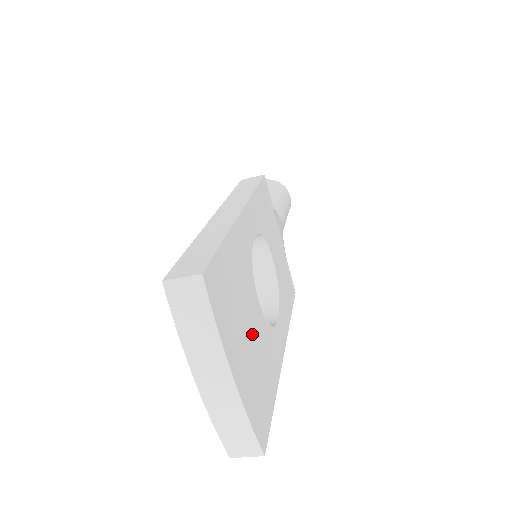
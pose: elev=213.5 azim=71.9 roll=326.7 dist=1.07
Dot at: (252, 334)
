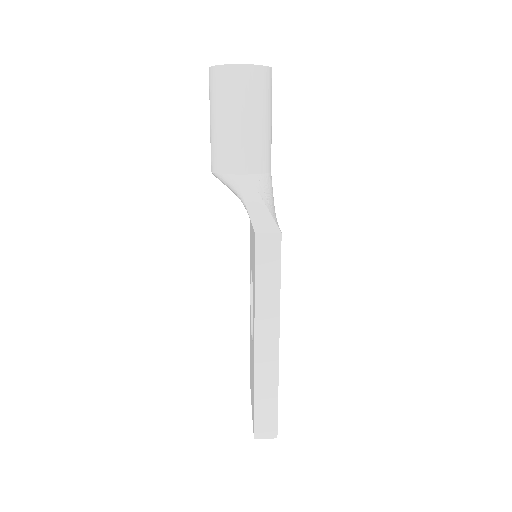
Dot at: occluded
